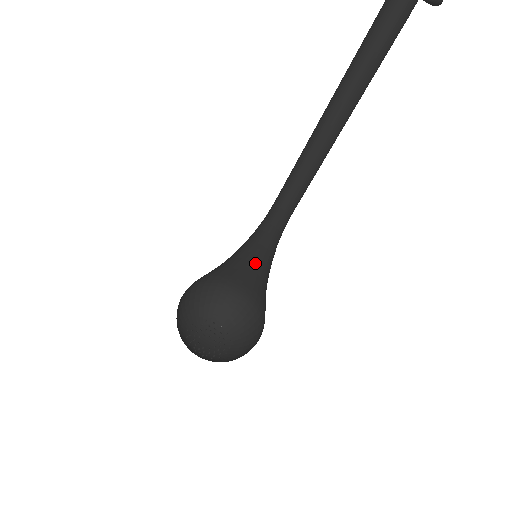
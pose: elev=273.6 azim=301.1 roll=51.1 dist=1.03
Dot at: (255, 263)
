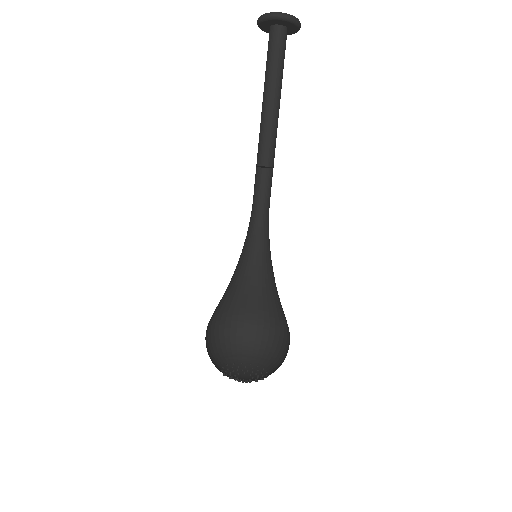
Dot at: (256, 276)
